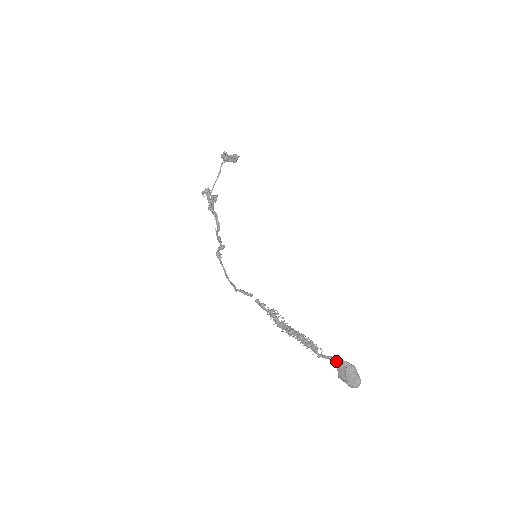
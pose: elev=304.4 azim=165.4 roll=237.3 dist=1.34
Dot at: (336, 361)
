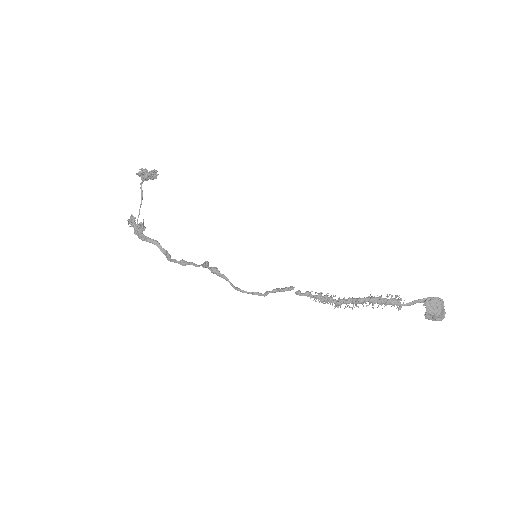
Dot at: (422, 302)
